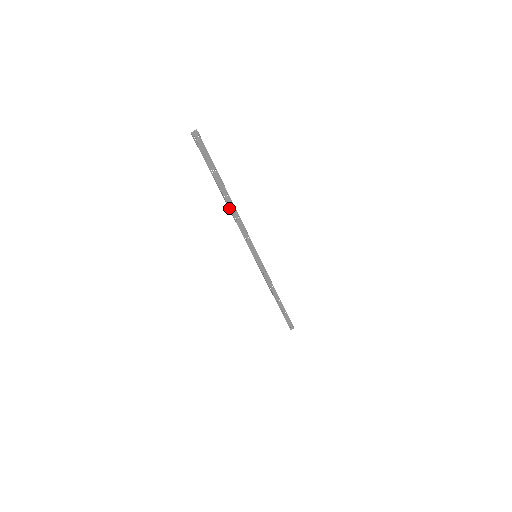
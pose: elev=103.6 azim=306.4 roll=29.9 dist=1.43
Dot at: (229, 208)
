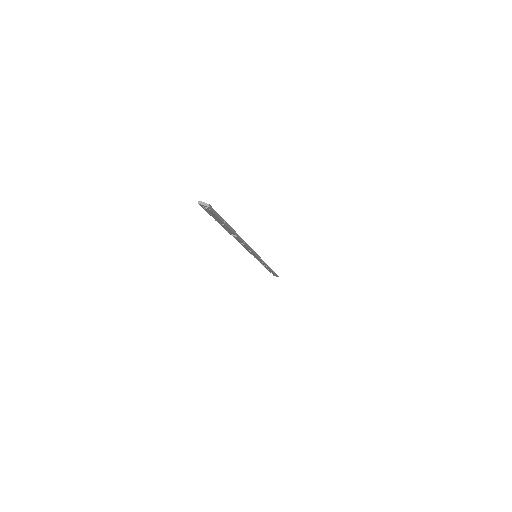
Dot at: occluded
